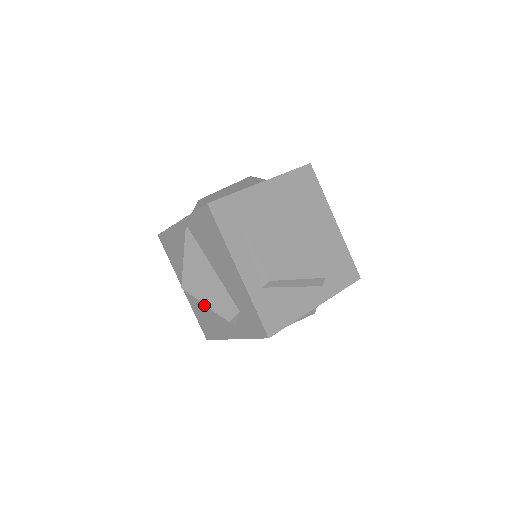
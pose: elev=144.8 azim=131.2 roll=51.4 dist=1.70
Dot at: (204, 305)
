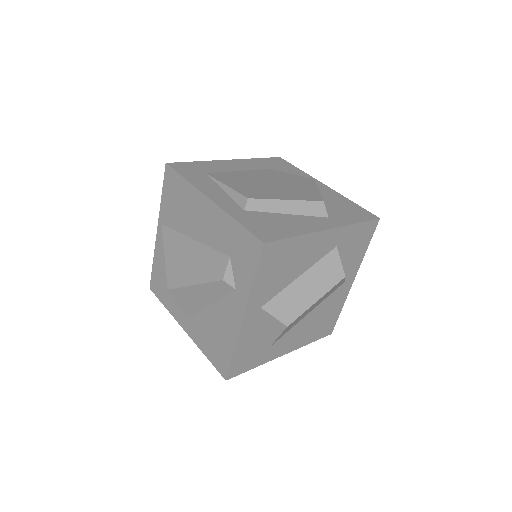
Dot at: (205, 317)
